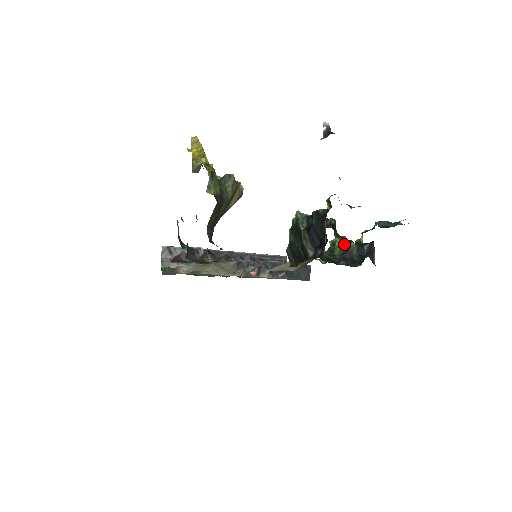
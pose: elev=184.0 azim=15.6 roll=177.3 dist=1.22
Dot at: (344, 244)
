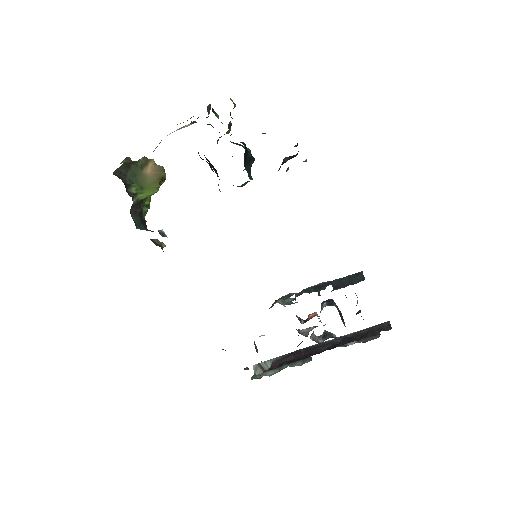
Dot at: (286, 170)
